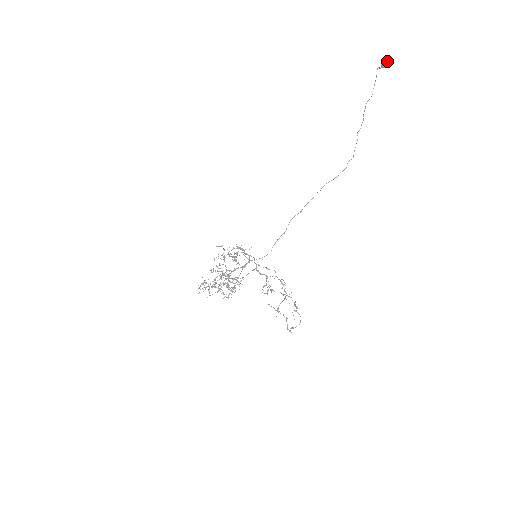
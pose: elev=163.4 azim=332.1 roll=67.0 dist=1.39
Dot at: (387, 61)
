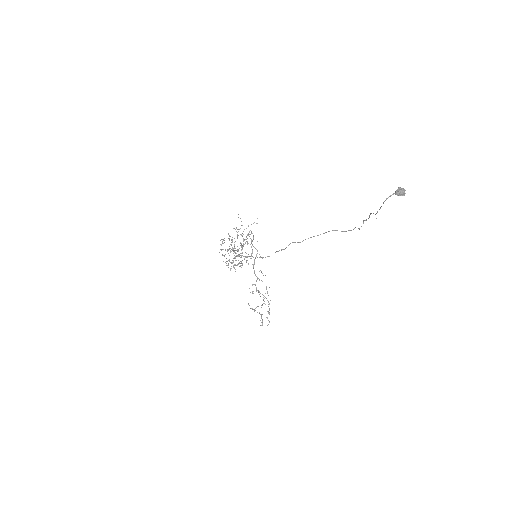
Dot at: (403, 193)
